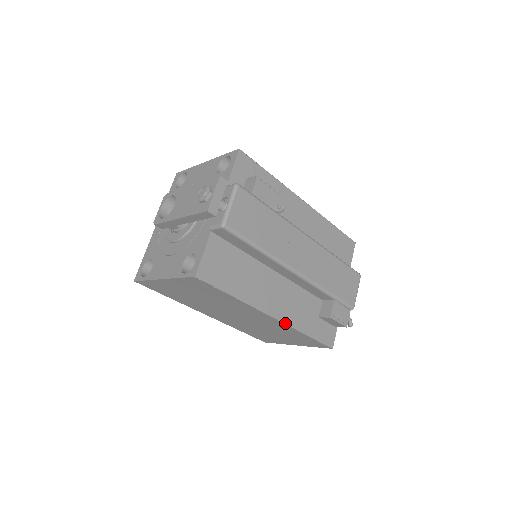
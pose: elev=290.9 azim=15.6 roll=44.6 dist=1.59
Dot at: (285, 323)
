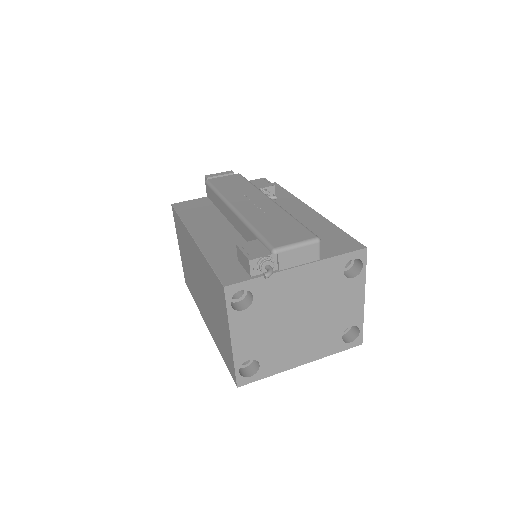
Dot at: (198, 245)
